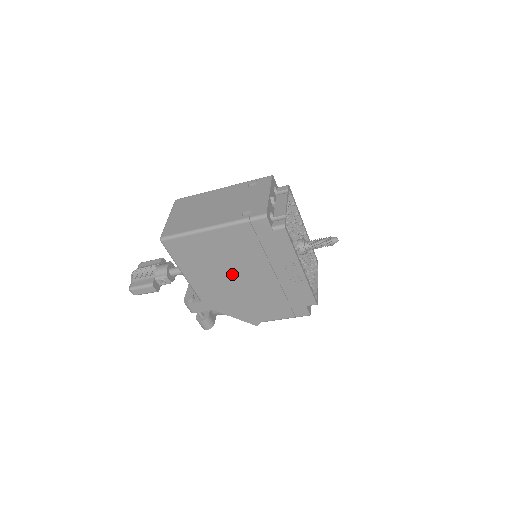
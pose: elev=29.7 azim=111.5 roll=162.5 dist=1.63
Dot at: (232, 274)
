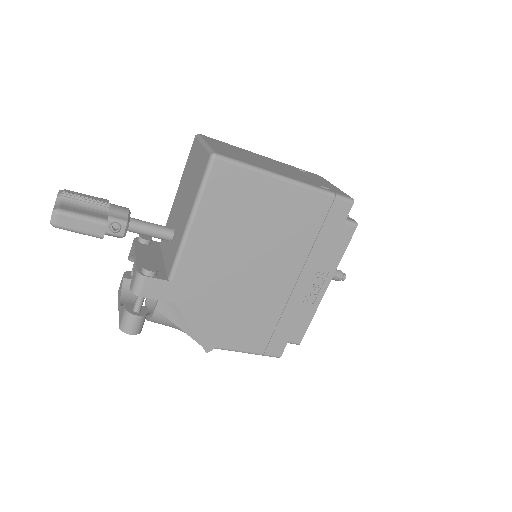
Dot at: (251, 257)
